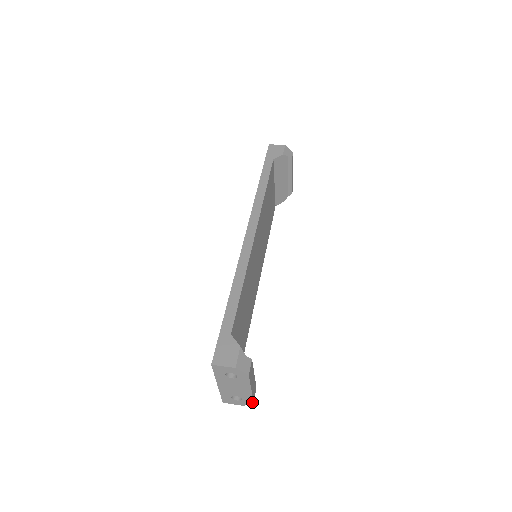
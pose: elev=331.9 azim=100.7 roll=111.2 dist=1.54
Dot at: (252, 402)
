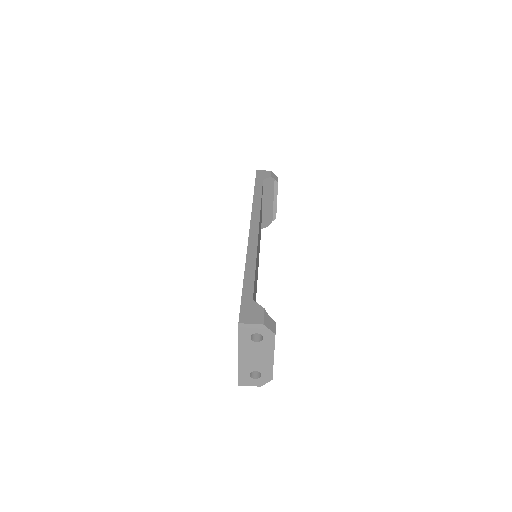
Dot at: (271, 379)
